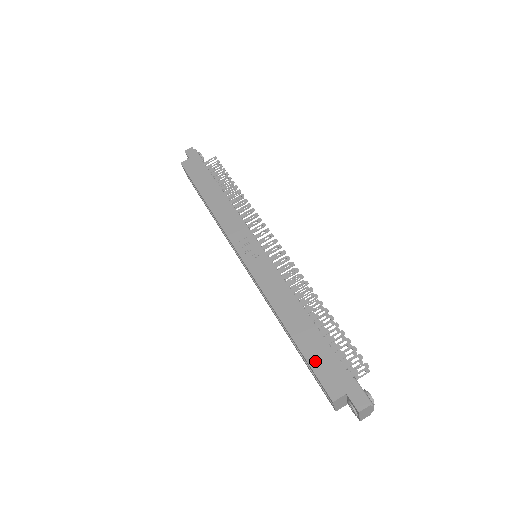
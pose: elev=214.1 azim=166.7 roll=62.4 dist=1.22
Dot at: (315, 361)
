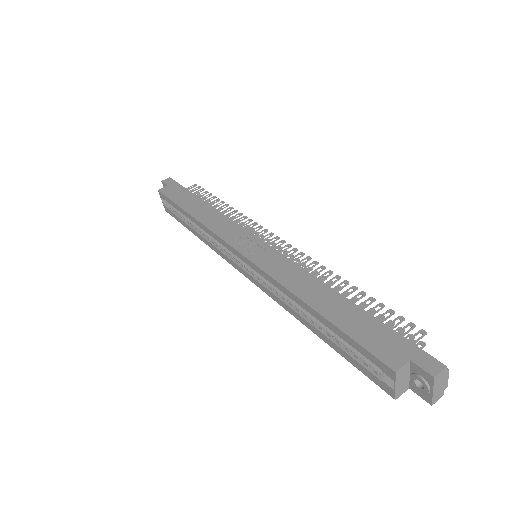
Dot at: (358, 333)
